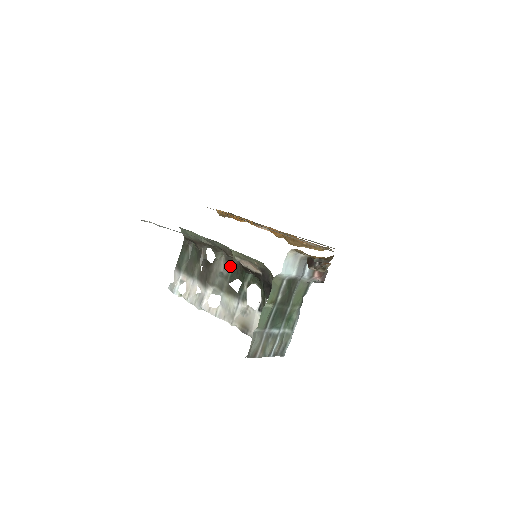
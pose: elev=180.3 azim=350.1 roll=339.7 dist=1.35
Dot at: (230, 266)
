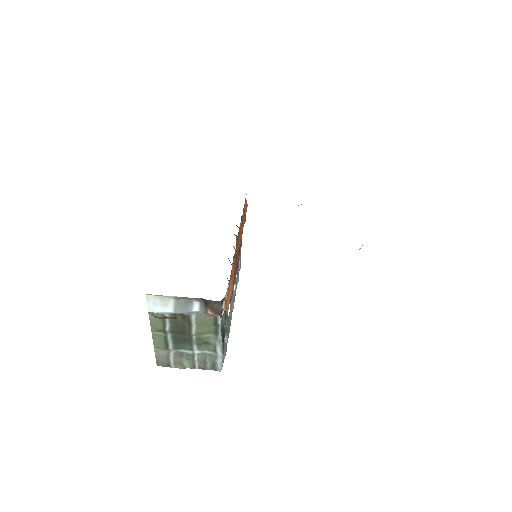
Dot at: occluded
